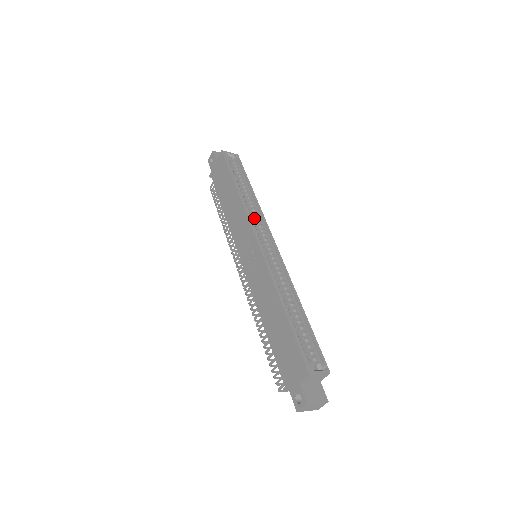
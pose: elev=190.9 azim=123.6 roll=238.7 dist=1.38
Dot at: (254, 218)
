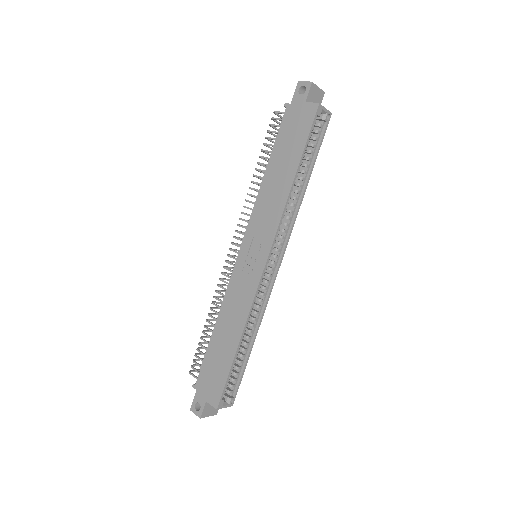
Dot at: (284, 217)
